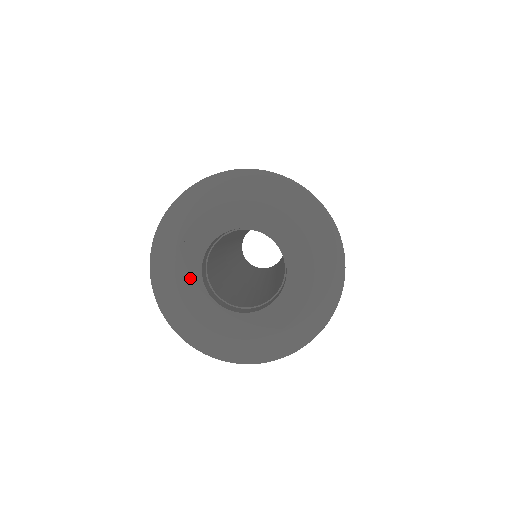
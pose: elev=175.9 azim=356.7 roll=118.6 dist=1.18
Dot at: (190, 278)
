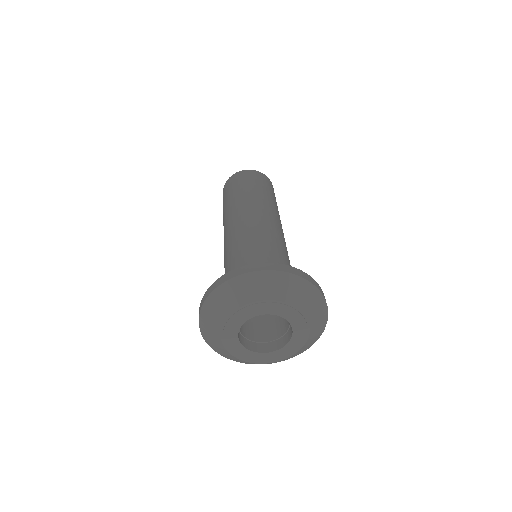
Dot at: (242, 316)
